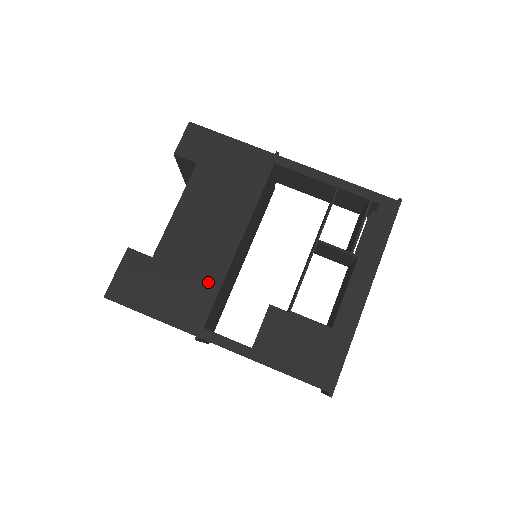
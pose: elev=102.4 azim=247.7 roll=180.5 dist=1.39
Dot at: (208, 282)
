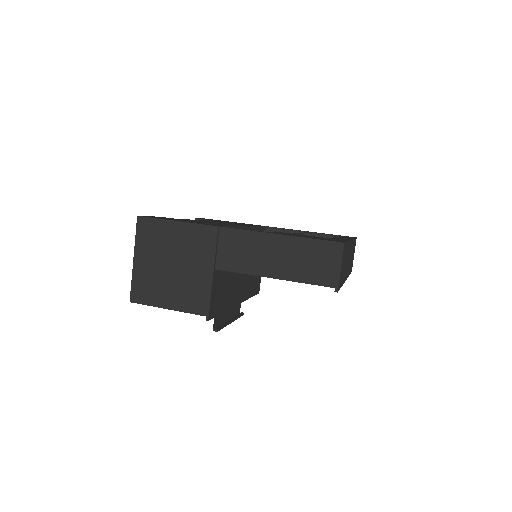
Dot at: occluded
